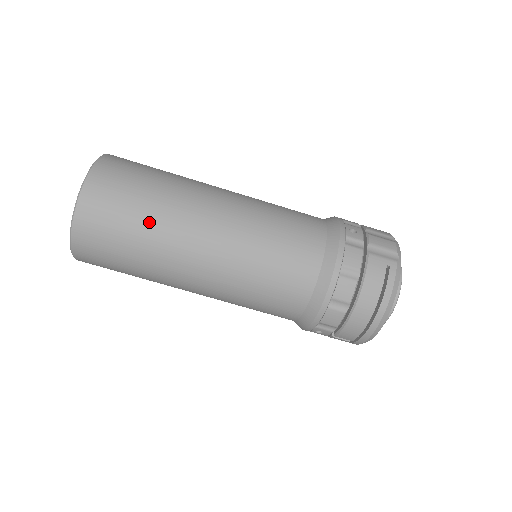
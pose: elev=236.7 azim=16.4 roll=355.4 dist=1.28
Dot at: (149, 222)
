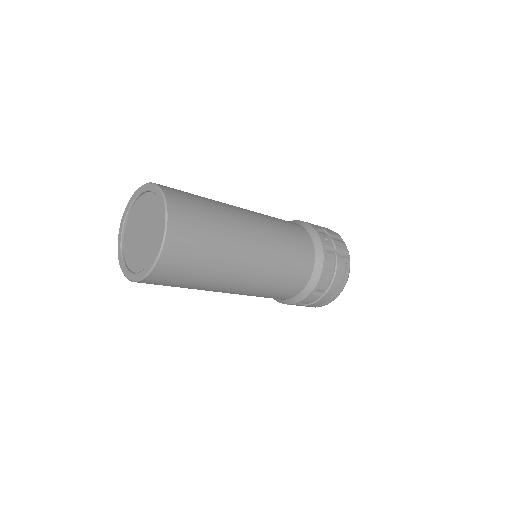
Dot at: (215, 255)
